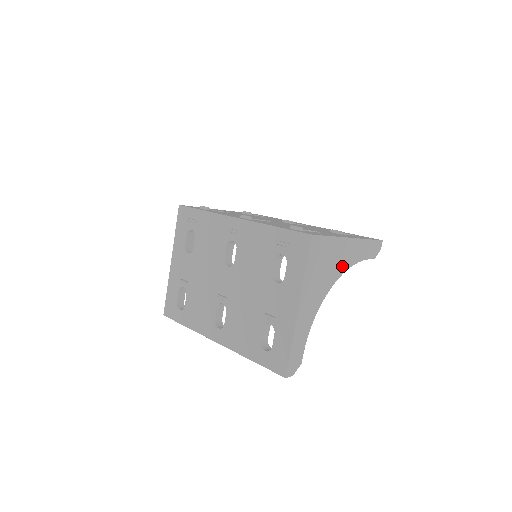
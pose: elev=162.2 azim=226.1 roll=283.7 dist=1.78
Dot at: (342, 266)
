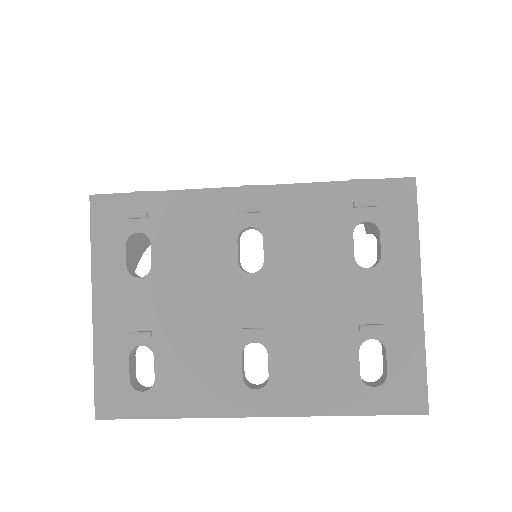
Dot at: occluded
